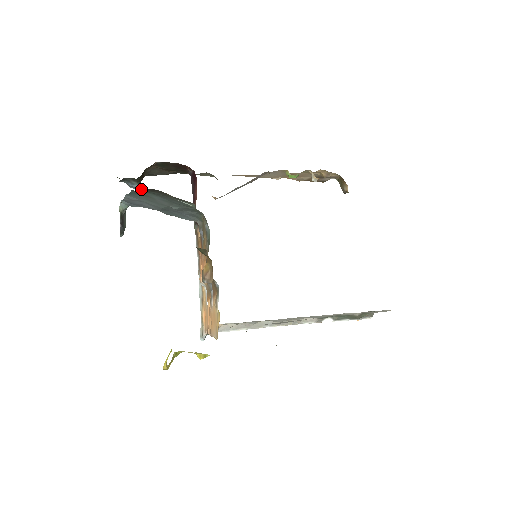
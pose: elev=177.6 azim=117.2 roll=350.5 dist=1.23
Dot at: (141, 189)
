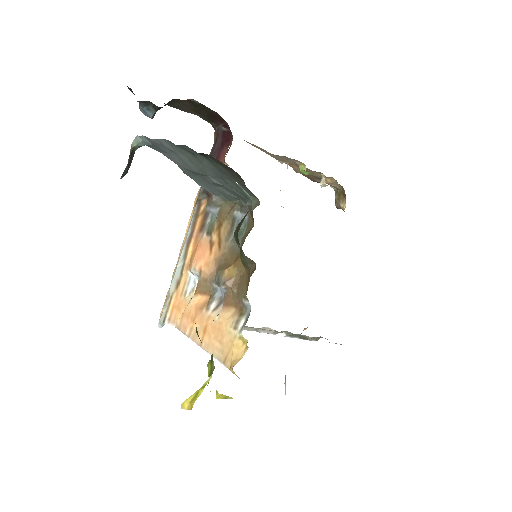
Dot at: (207, 155)
